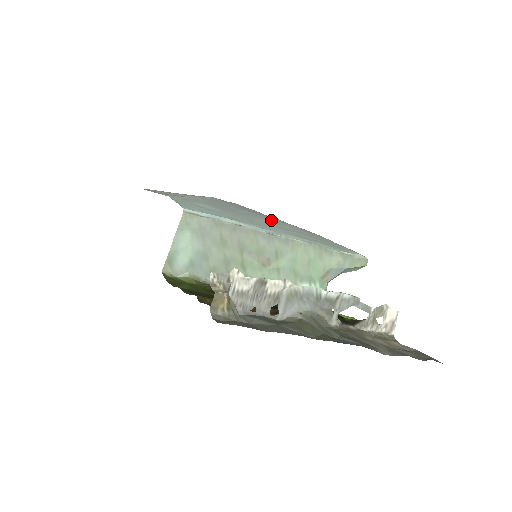
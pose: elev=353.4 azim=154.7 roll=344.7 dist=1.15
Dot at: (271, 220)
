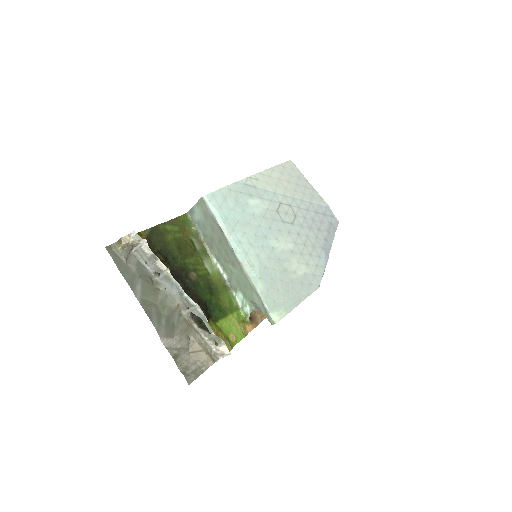
Dot at: (307, 251)
